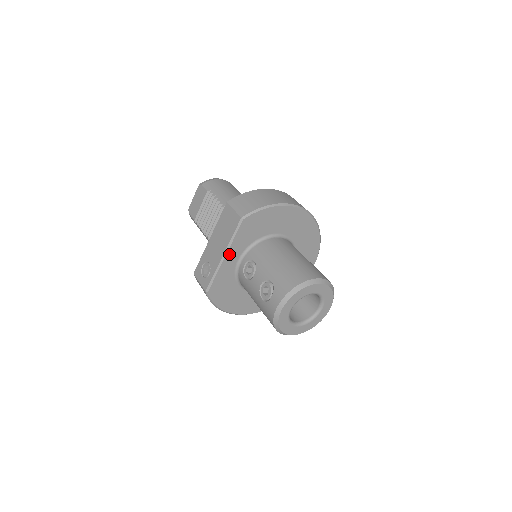
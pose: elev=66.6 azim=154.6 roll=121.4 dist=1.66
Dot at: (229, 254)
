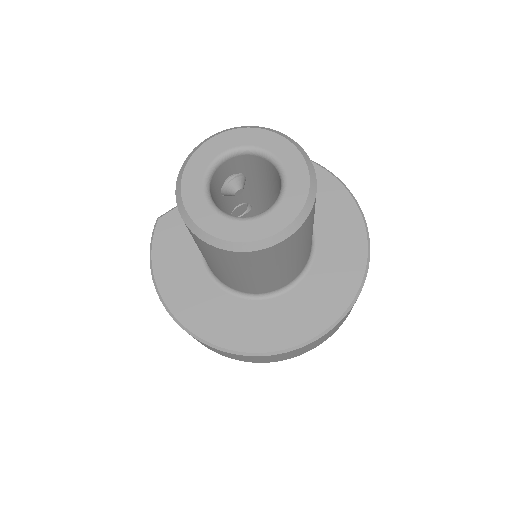
Dot at: occluded
